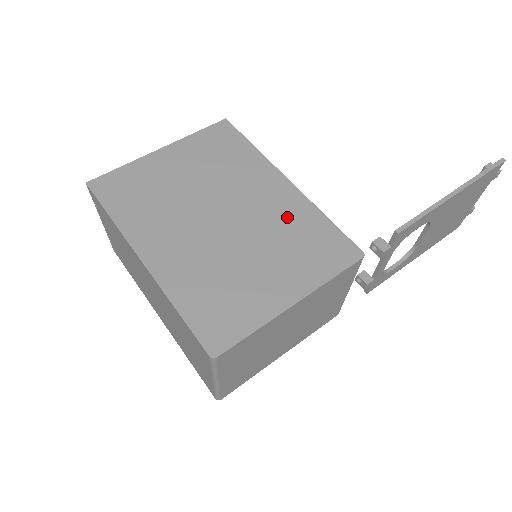
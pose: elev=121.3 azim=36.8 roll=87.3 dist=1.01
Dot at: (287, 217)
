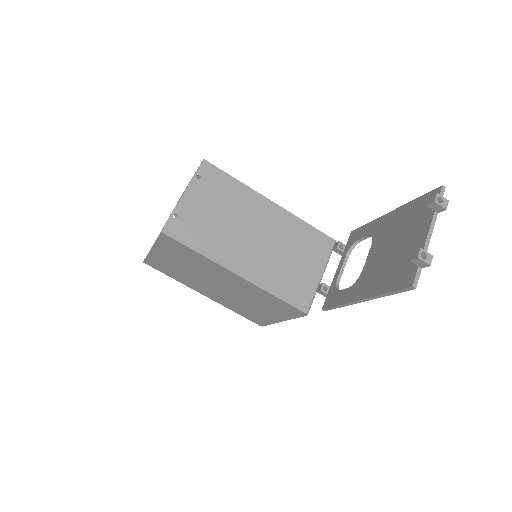
Dot at: (253, 293)
